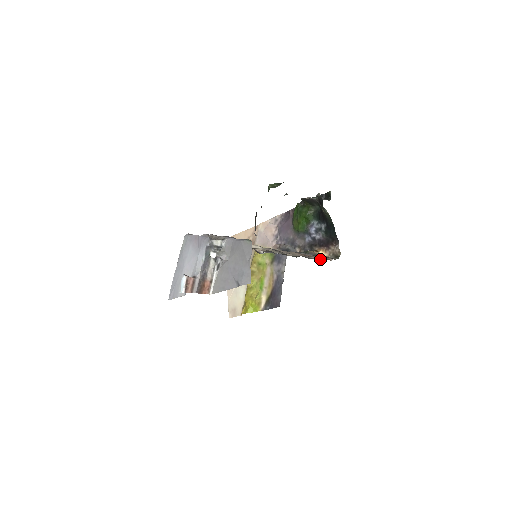
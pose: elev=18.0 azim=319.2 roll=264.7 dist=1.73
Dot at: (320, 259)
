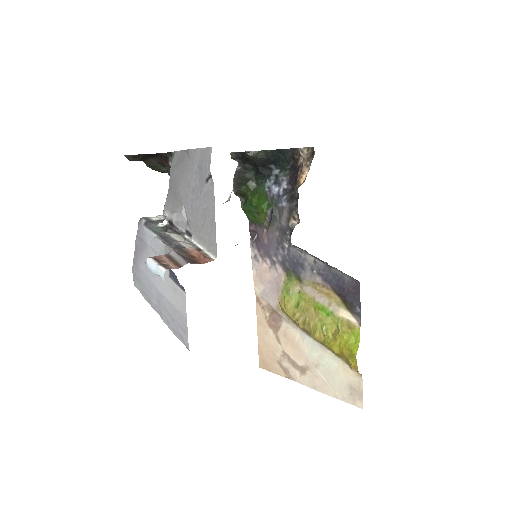
Dot at: occluded
